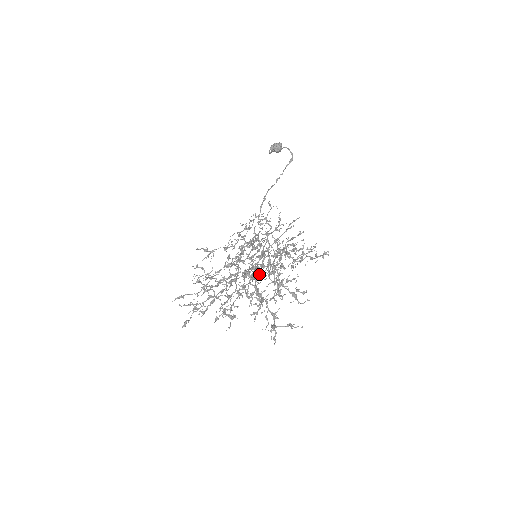
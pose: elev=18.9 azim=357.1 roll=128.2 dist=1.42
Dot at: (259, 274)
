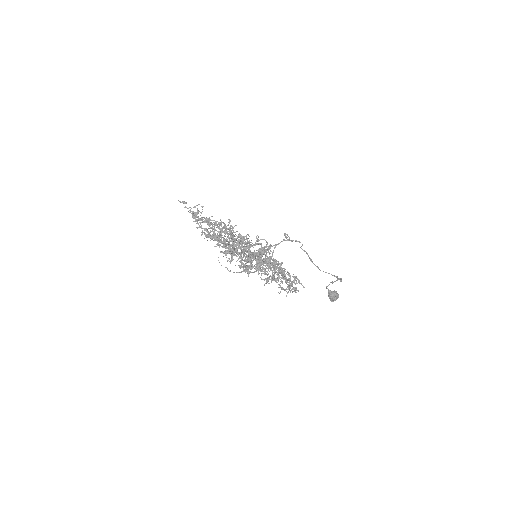
Dot at: occluded
